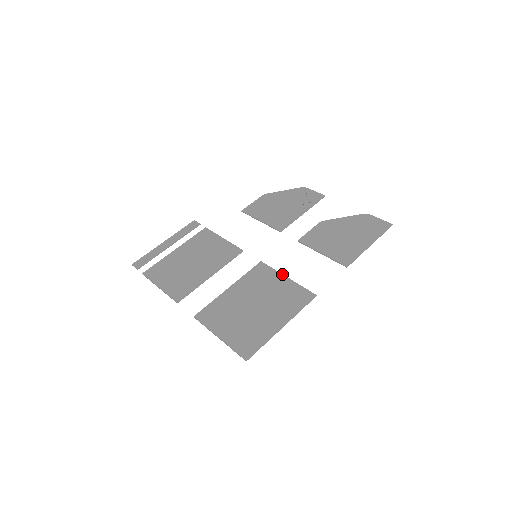
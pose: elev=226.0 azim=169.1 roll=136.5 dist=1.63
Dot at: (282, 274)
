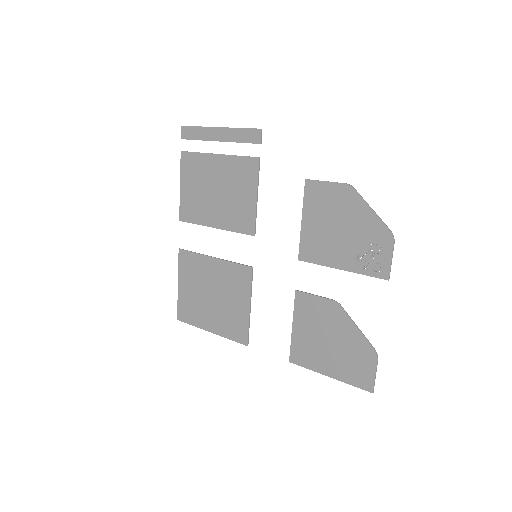
Dot at: (250, 300)
